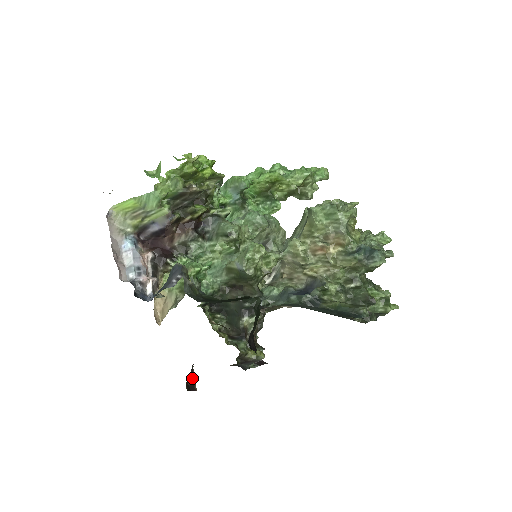
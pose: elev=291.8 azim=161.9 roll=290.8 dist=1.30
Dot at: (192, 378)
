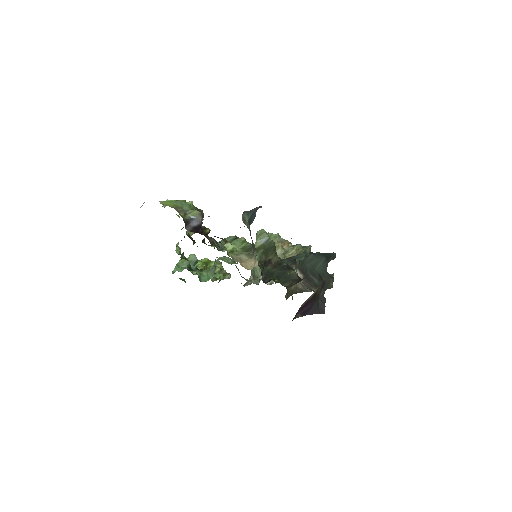
Dot at: occluded
